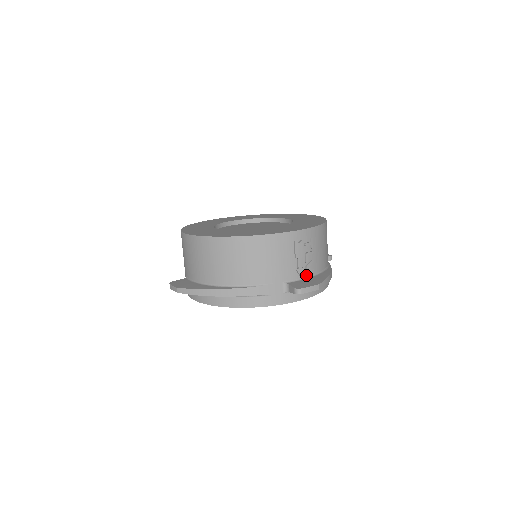
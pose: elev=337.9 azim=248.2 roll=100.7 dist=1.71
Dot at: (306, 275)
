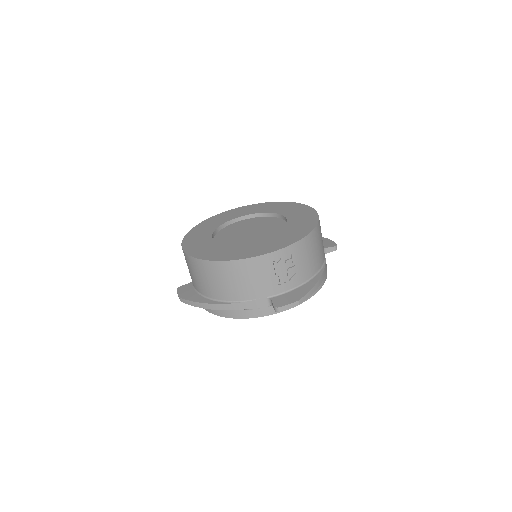
Dot at: (290, 287)
